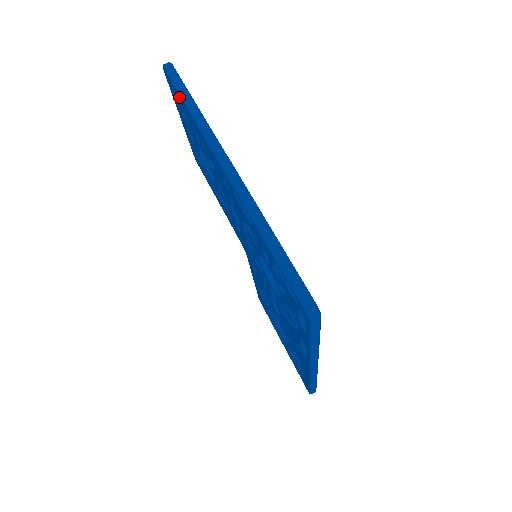
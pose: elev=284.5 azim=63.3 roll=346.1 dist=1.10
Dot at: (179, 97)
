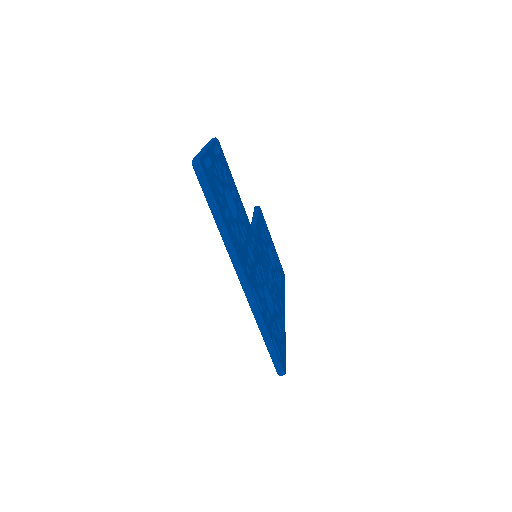
Dot at: (207, 199)
